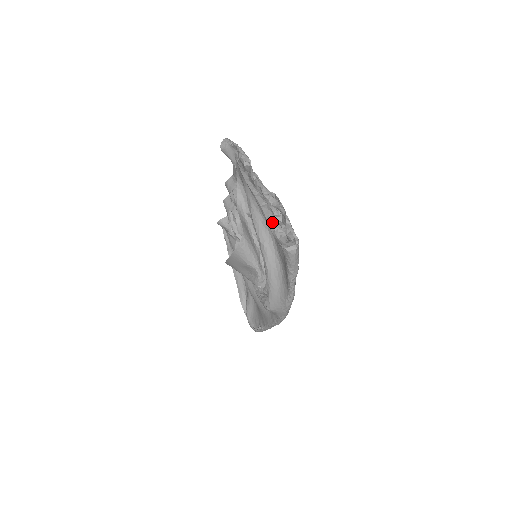
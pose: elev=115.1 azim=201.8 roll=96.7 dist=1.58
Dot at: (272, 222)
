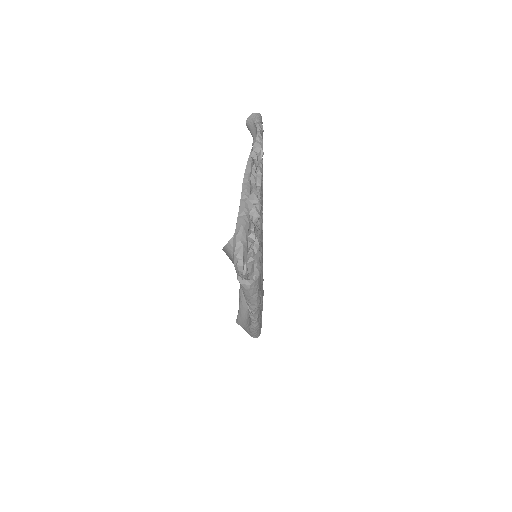
Dot at: (236, 242)
